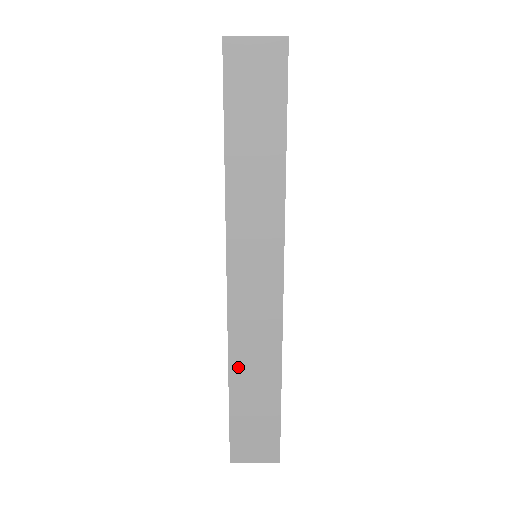
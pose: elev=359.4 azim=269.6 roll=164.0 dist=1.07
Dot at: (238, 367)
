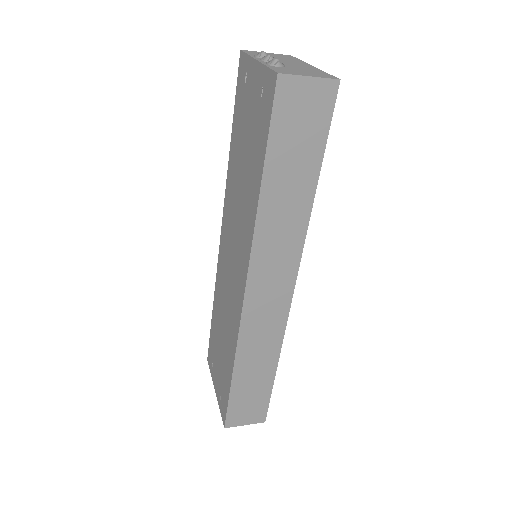
Dot at: (243, 359)
